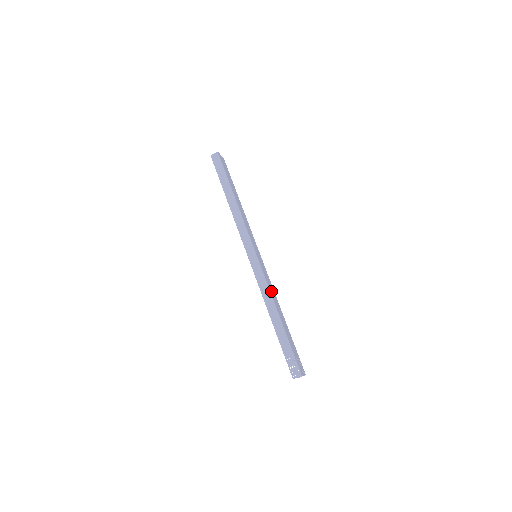
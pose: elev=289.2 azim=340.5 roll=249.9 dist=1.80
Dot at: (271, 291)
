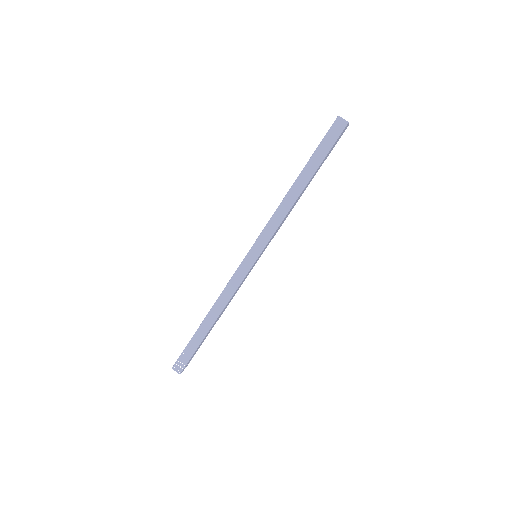
Dot at: occluded
